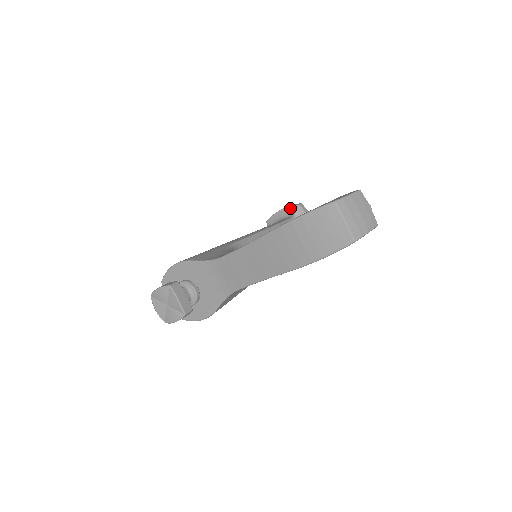
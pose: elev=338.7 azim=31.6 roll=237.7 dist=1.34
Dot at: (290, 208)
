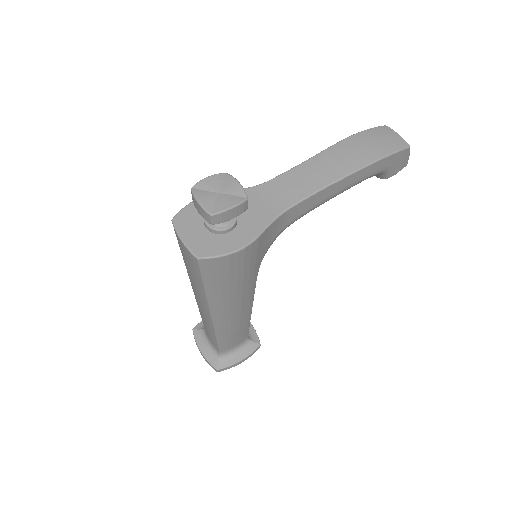
Dot at: occluded
